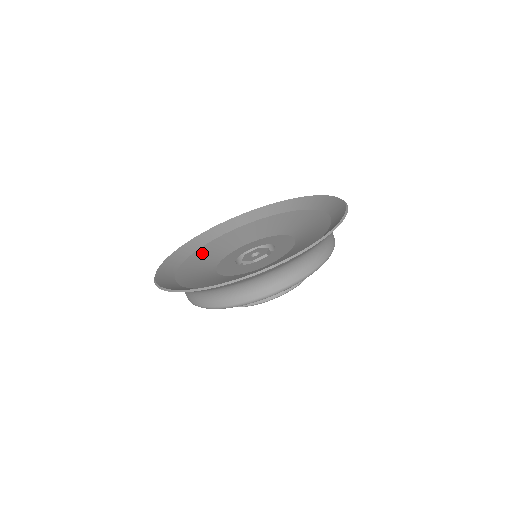
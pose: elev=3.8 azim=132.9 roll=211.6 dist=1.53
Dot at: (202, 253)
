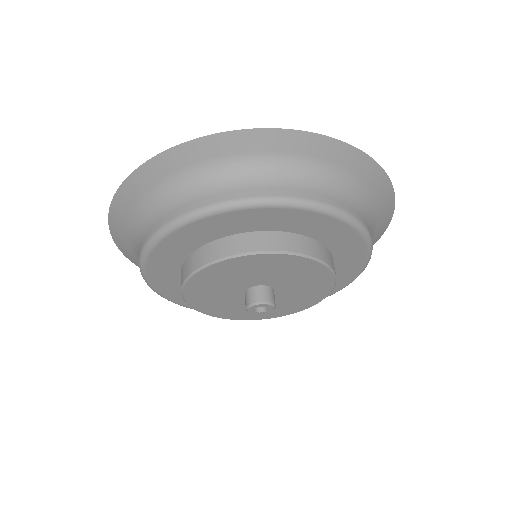
Dot at: occluded
